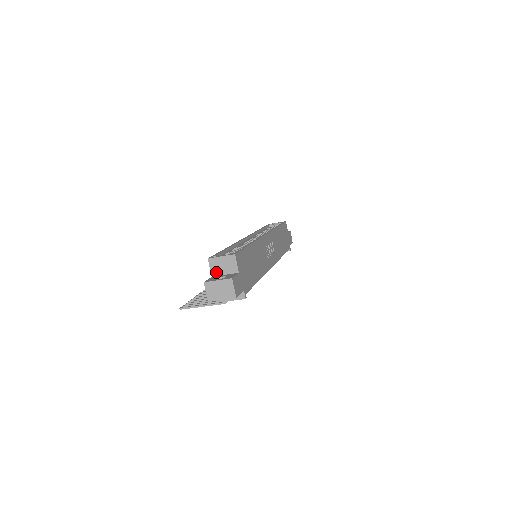
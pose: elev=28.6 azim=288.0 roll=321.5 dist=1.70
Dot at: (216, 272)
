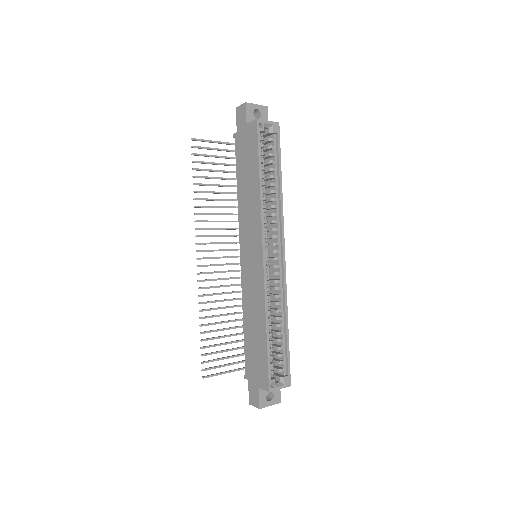
Dot at: occluded
